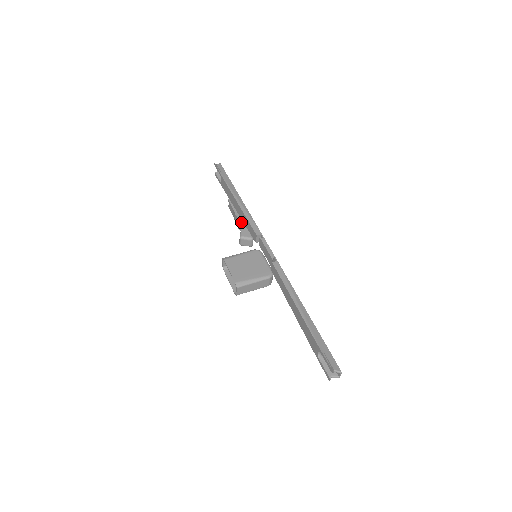
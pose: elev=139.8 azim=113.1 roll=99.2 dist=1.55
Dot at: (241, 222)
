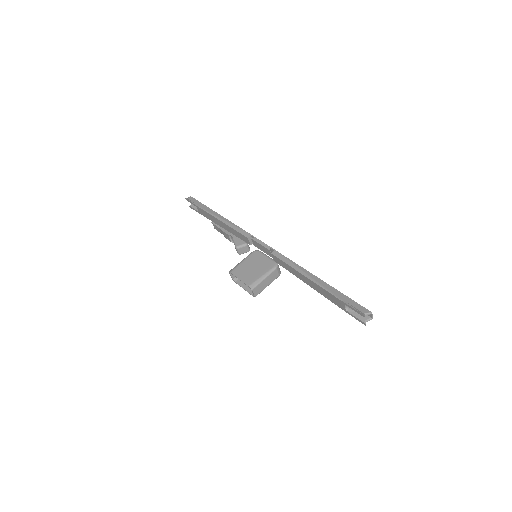
Dot at: (231, 235)
